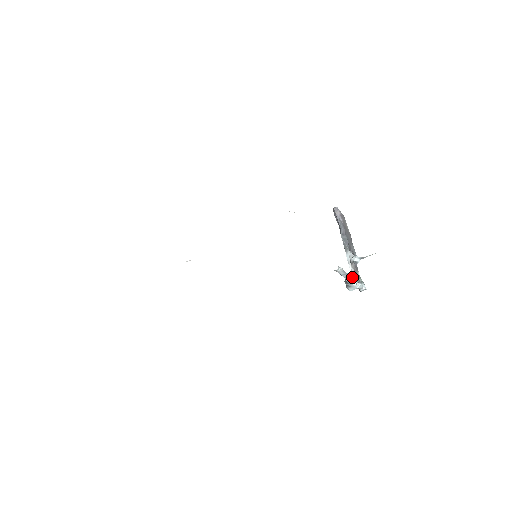
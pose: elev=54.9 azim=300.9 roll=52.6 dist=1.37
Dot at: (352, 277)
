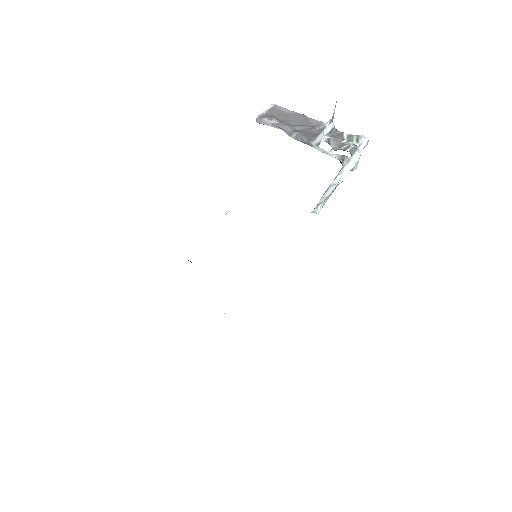
Dot at: occluded
